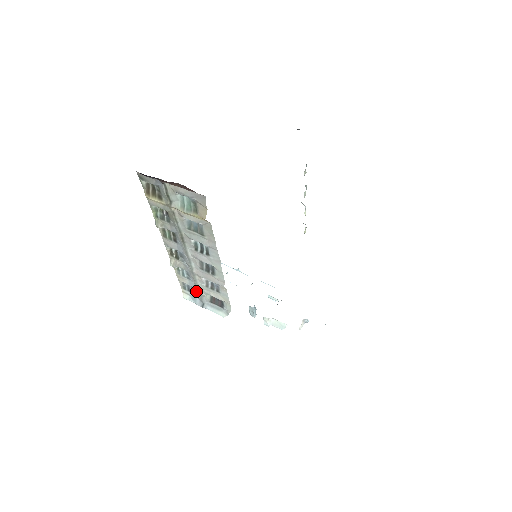
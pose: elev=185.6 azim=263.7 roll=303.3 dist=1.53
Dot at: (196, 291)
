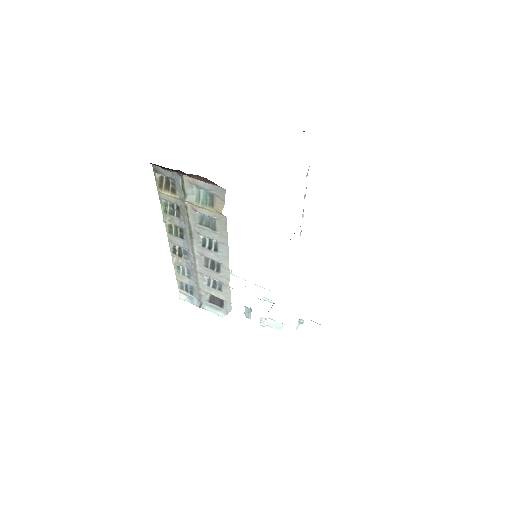
Dot at: (195, 291)
